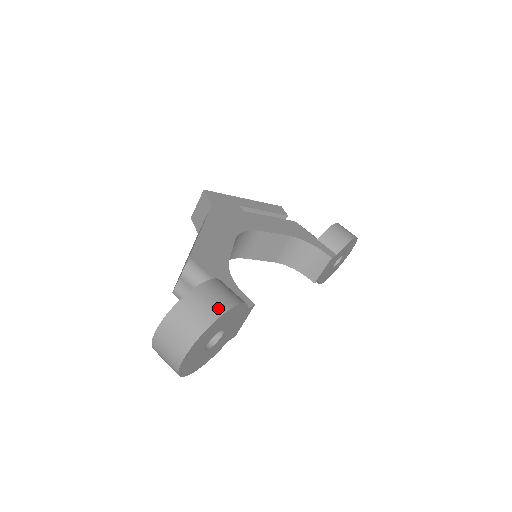
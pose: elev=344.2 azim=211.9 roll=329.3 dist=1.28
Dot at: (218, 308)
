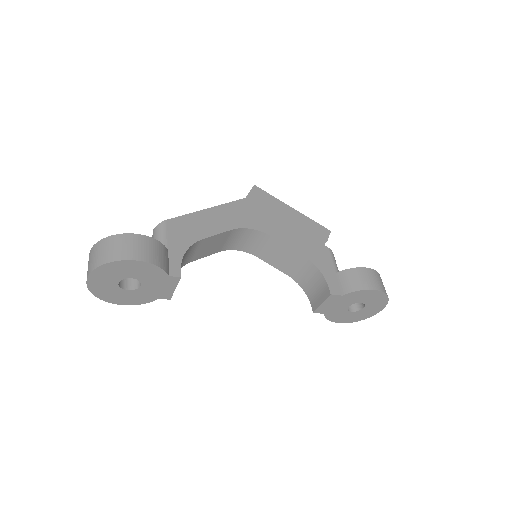
Dot at: (124, 254)
